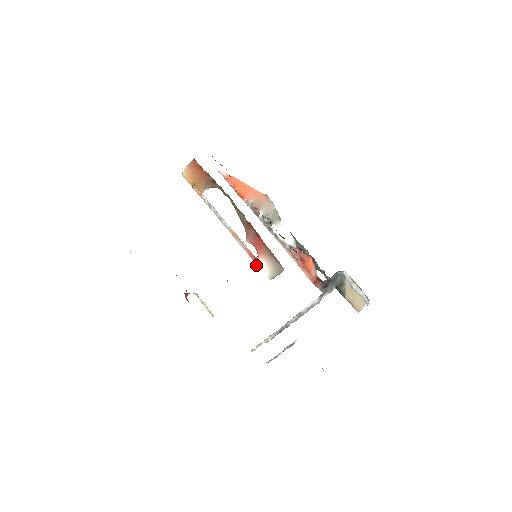
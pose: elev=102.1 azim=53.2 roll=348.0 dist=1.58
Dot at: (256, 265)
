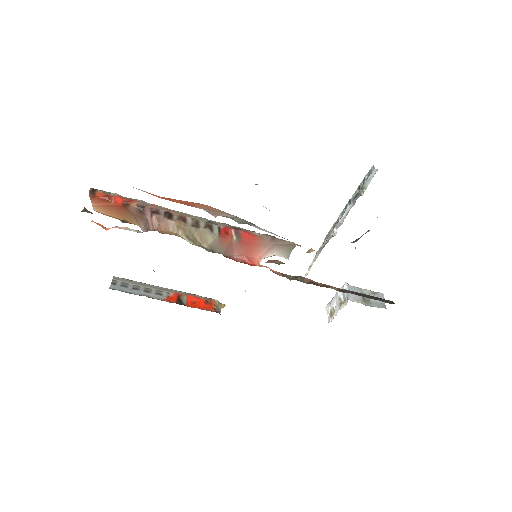
Dot at: occluded
